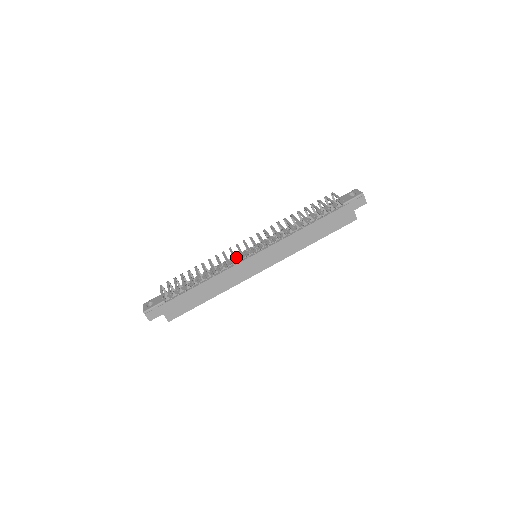
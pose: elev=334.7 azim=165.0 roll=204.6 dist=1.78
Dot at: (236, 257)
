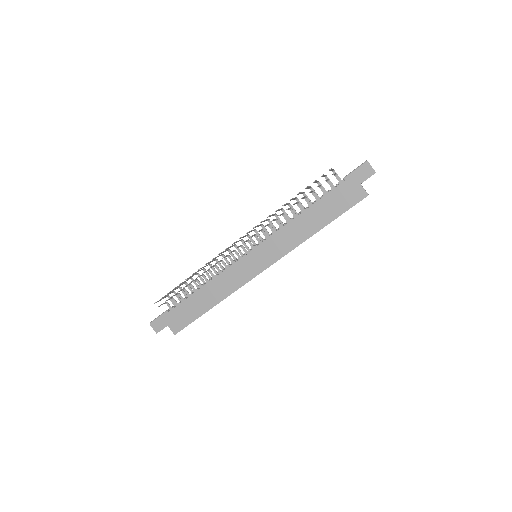
Dot at: occluded
